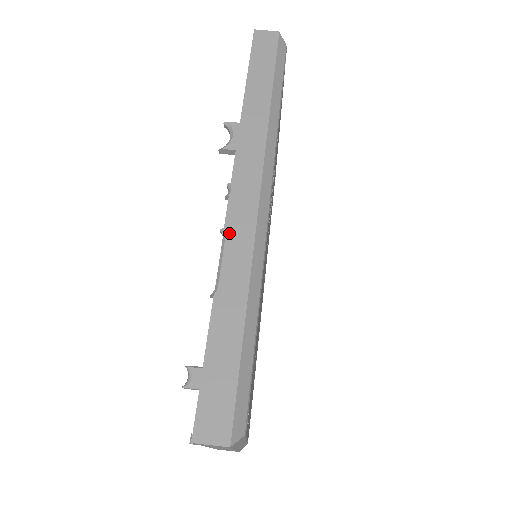
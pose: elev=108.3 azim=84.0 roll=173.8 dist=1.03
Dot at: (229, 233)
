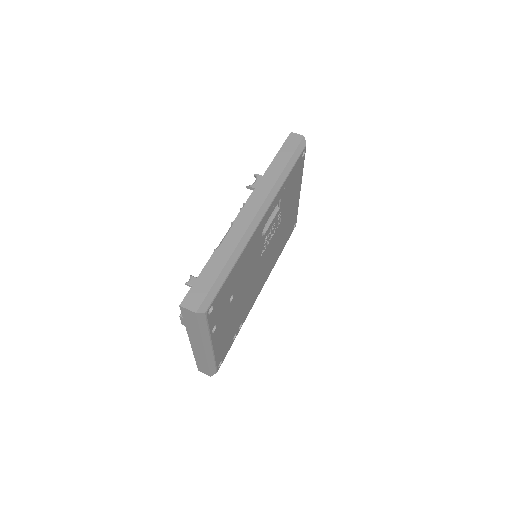
Dot at: (235, 225)
